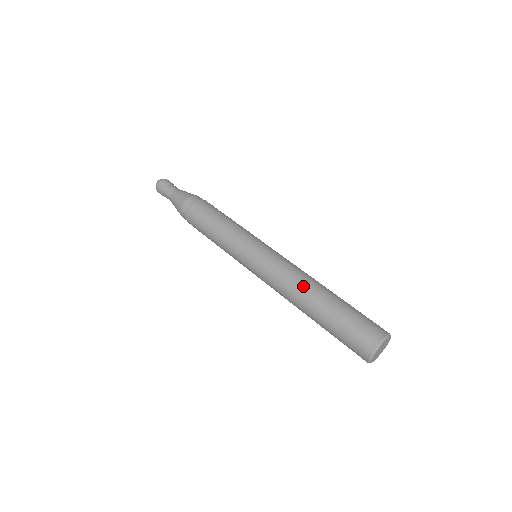
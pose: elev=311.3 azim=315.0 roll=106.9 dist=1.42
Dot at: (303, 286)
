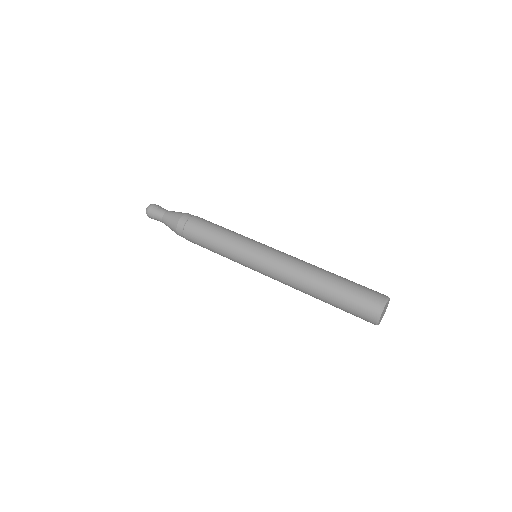
Dot at: (308, 270)
